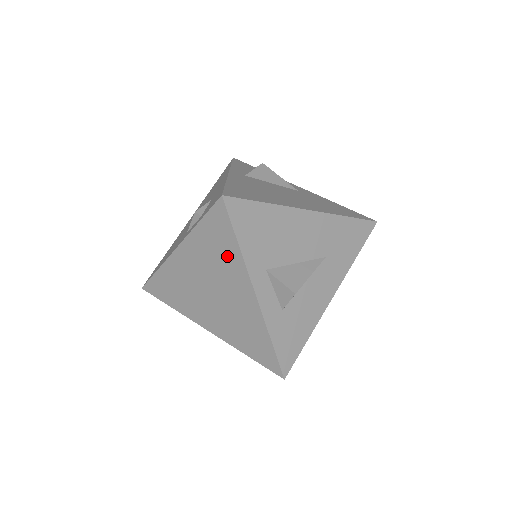
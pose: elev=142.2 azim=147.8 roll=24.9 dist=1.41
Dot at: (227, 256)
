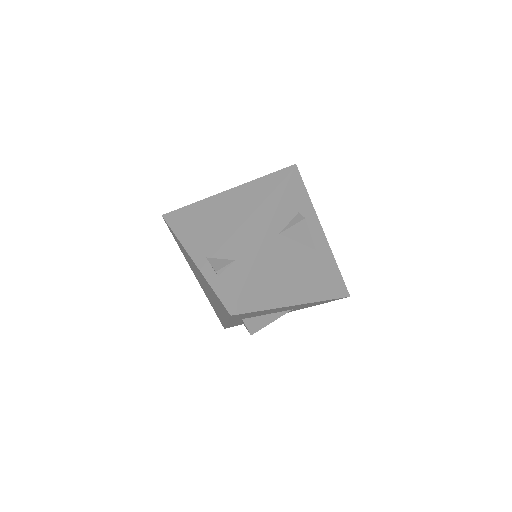
Dot at: (220, 308)
